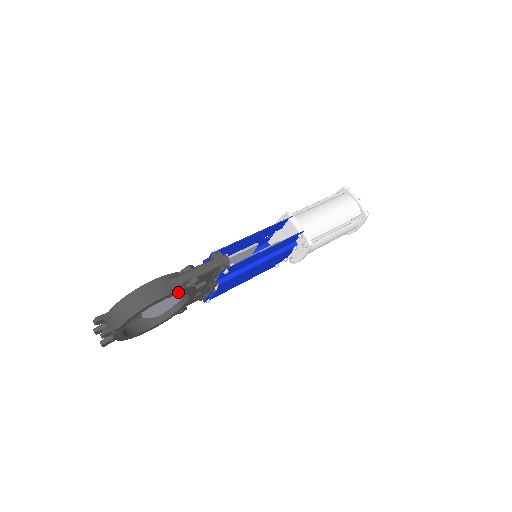
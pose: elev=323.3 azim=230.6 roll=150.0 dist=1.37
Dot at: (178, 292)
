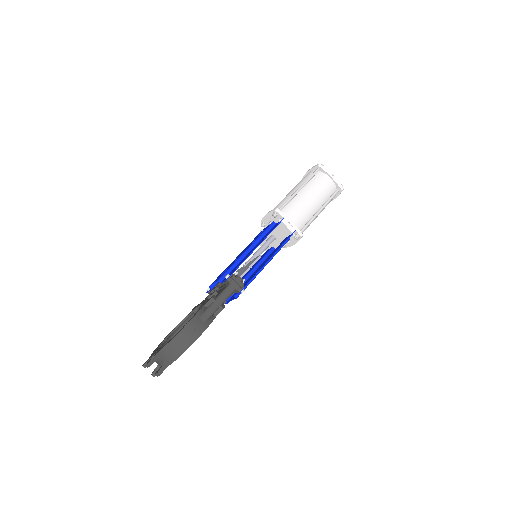
Dot at: (210, 323)
